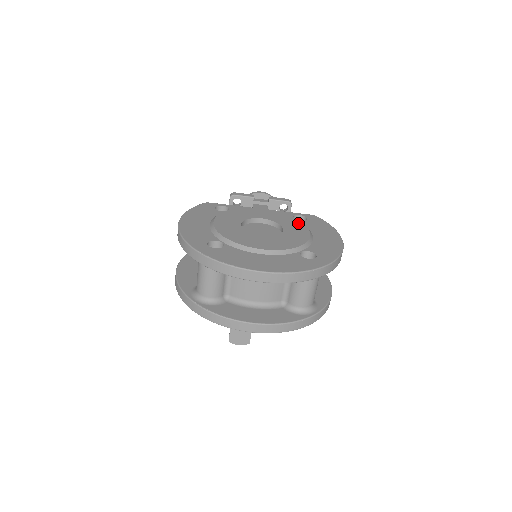
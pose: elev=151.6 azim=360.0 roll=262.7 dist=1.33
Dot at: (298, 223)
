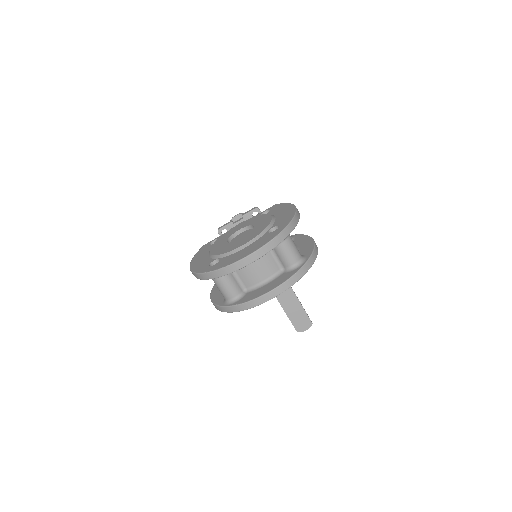
Dot at: (263, 216)
